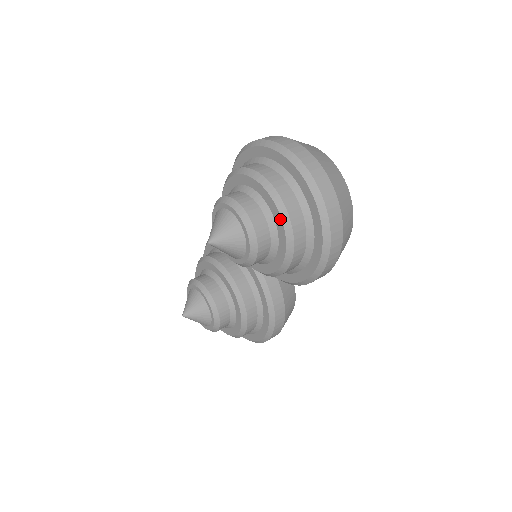
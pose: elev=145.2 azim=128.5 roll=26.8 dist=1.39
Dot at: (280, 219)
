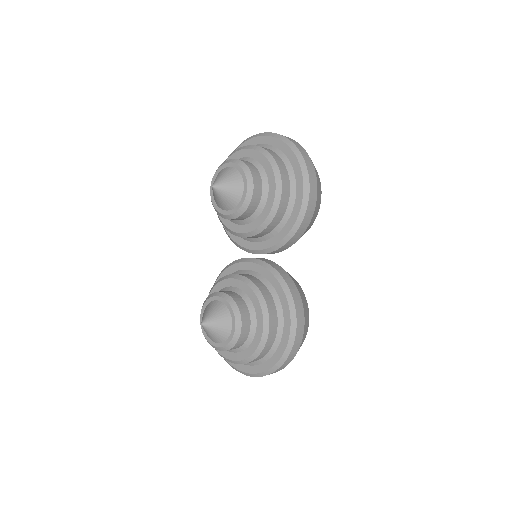
Dot at: (262, 155)
